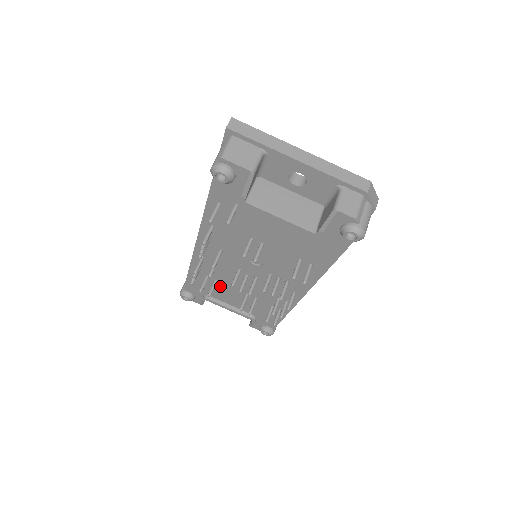
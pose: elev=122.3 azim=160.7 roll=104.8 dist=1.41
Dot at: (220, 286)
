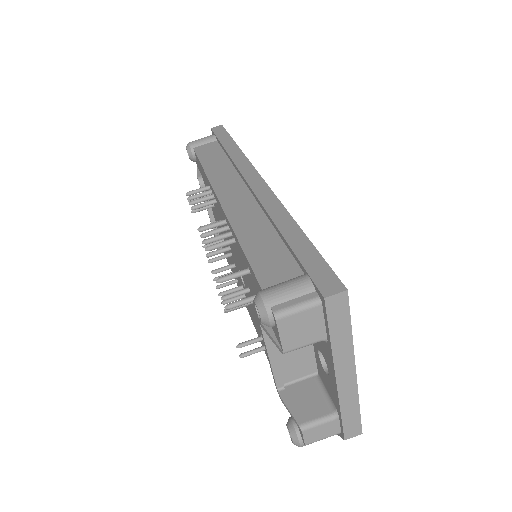
Dot at: (214, 207)
